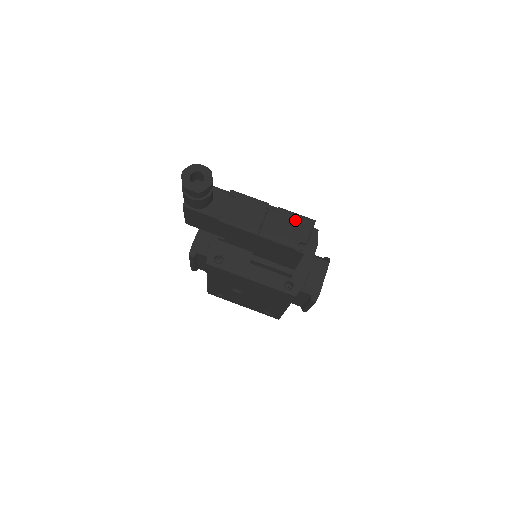
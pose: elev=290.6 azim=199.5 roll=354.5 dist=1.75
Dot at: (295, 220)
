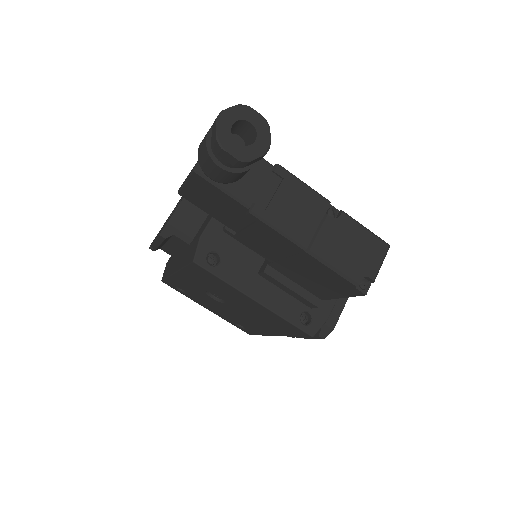
Dot at: (363, 238)
